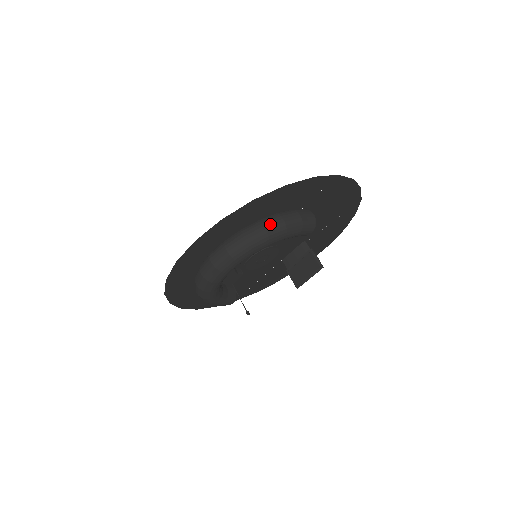
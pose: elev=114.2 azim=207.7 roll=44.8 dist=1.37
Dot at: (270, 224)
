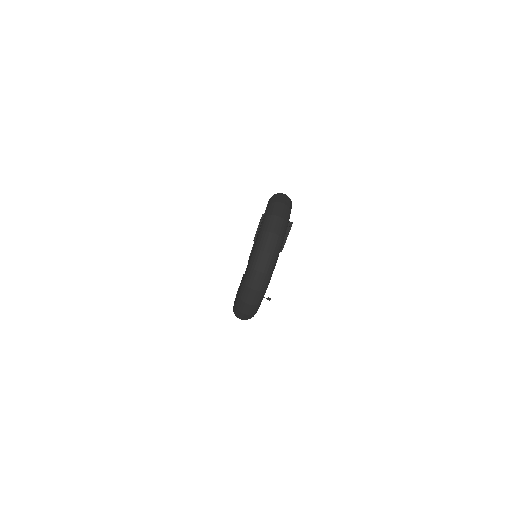
Dot at: (275, 228)
